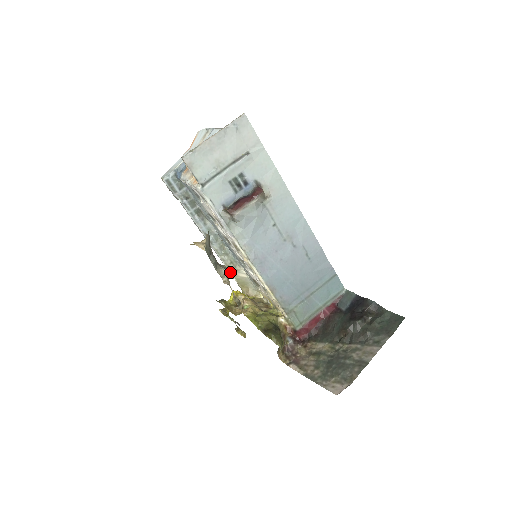
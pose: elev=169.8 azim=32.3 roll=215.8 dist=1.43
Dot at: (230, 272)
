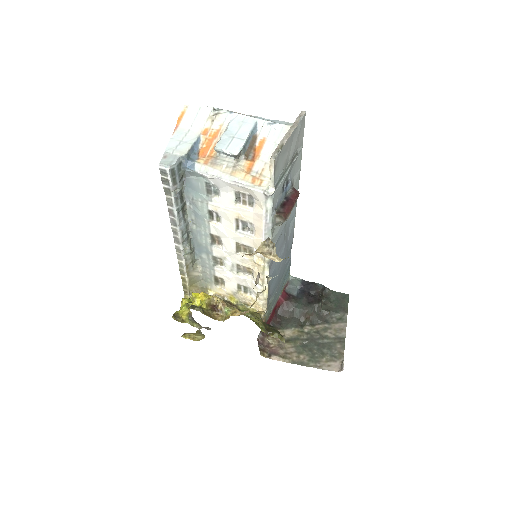
Dot at: (186, 272)
